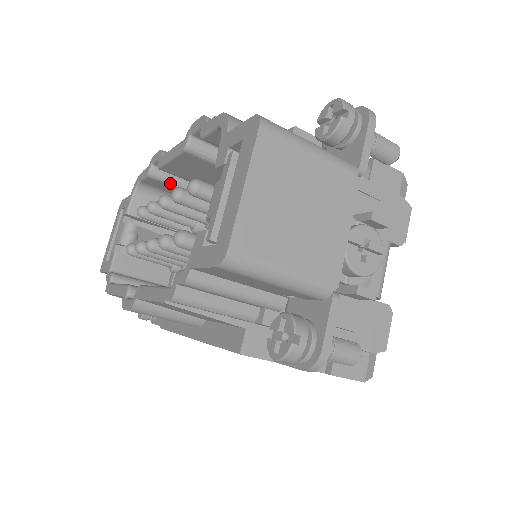
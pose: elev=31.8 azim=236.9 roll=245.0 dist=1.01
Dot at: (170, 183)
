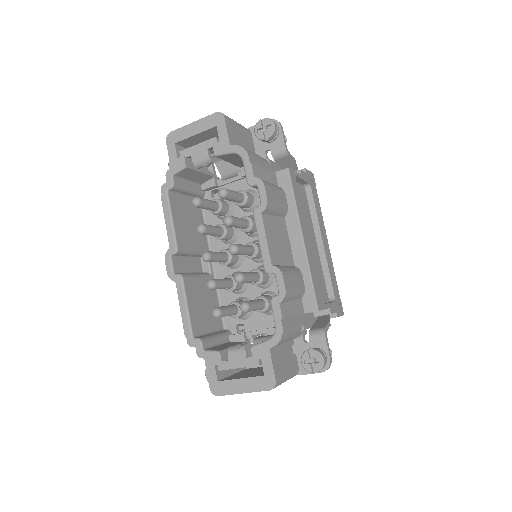
Dot at: occluded
